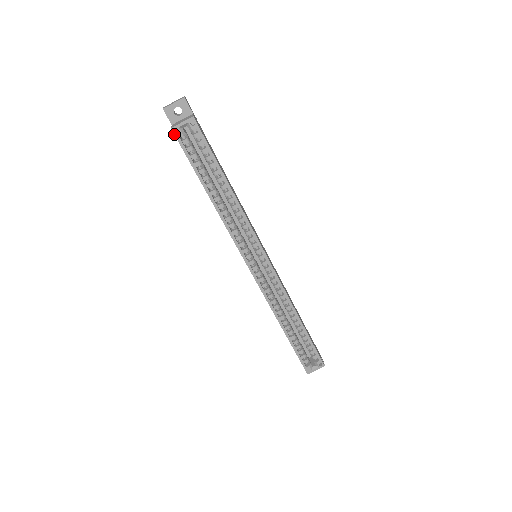
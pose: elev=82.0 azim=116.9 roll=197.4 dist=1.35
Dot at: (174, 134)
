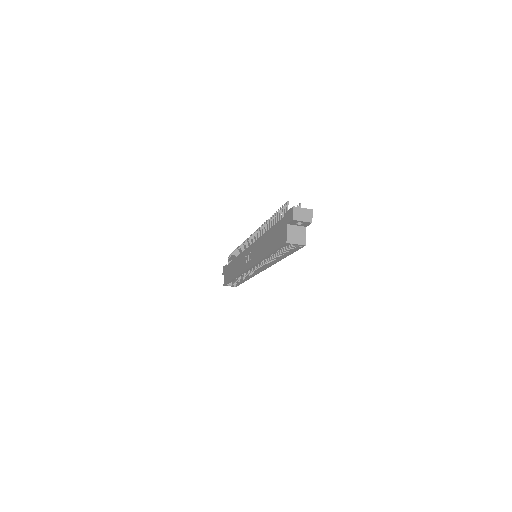
Dot at: (285, 244)
